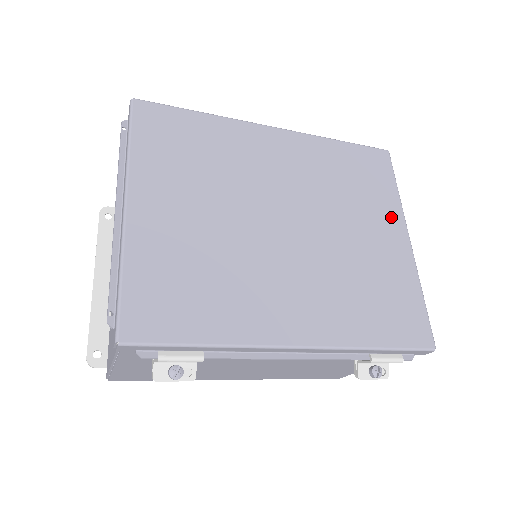
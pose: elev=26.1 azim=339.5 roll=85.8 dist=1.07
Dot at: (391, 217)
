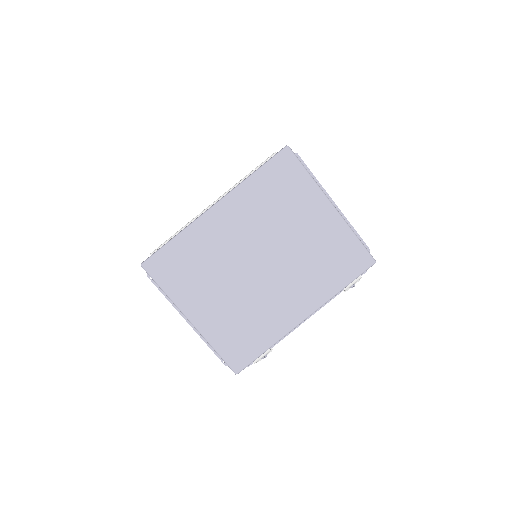
Dot at: (314, 201)
